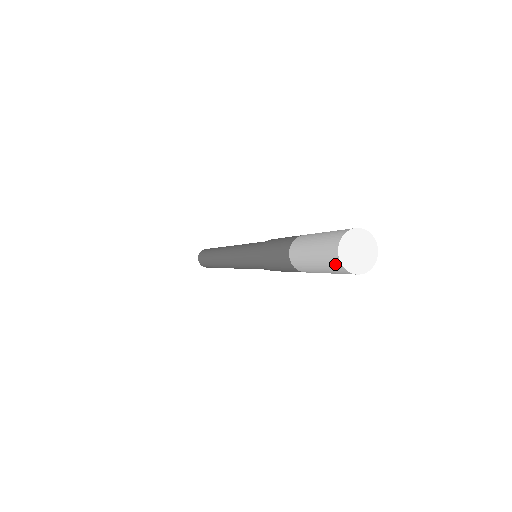
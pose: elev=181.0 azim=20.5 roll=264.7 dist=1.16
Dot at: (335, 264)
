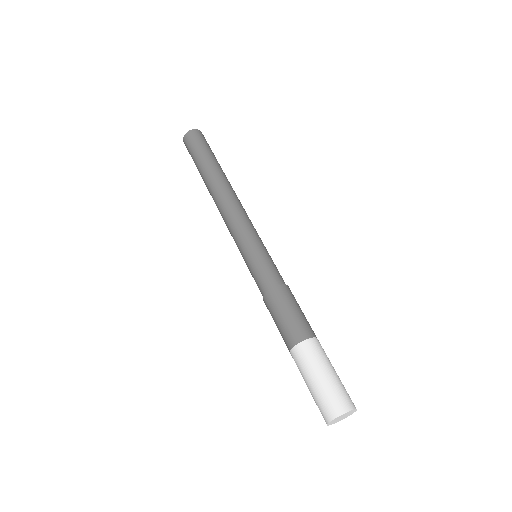
Dot at: occluded
